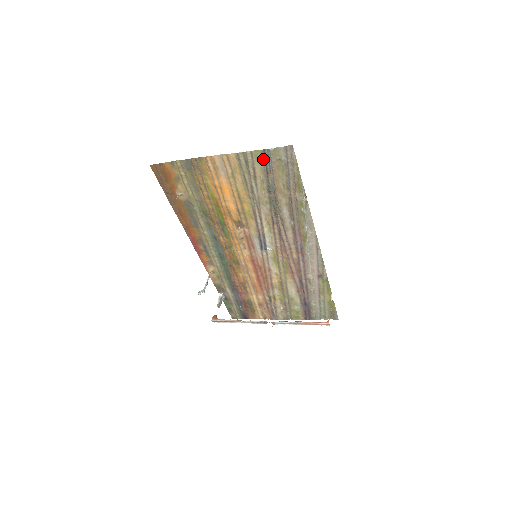
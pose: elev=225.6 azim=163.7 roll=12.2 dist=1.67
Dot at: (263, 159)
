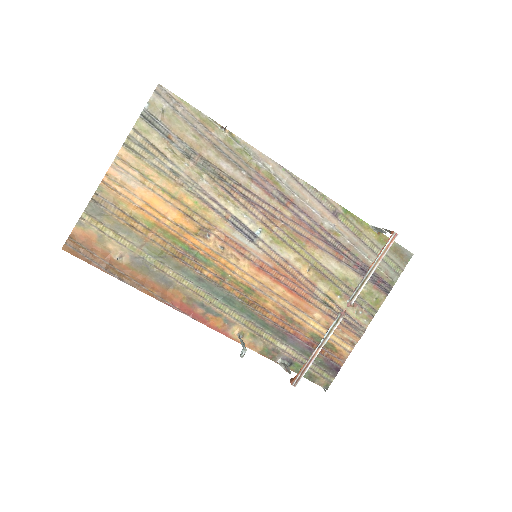
Dot at: (150, 126)
